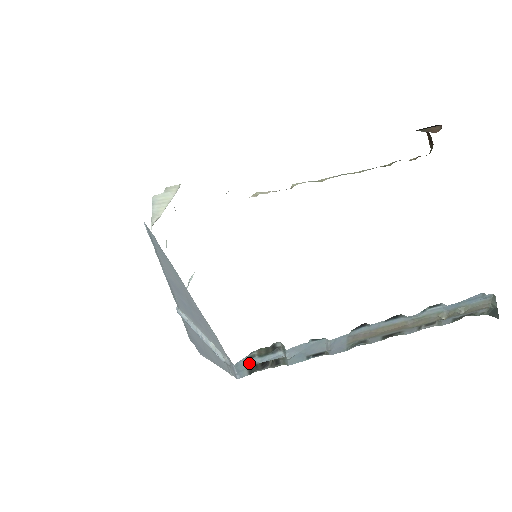
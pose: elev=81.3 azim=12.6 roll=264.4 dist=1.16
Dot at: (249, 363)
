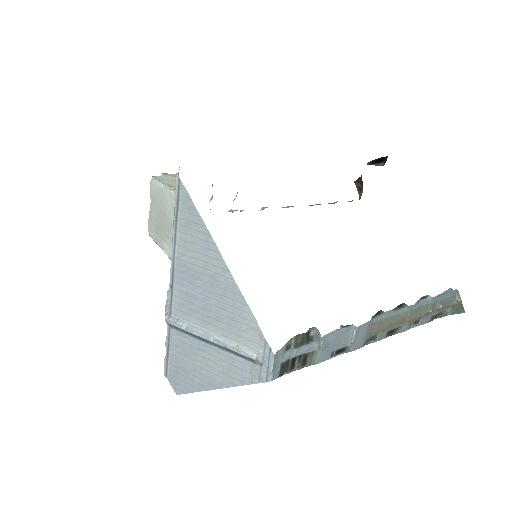
Dot at: (284, 356)
